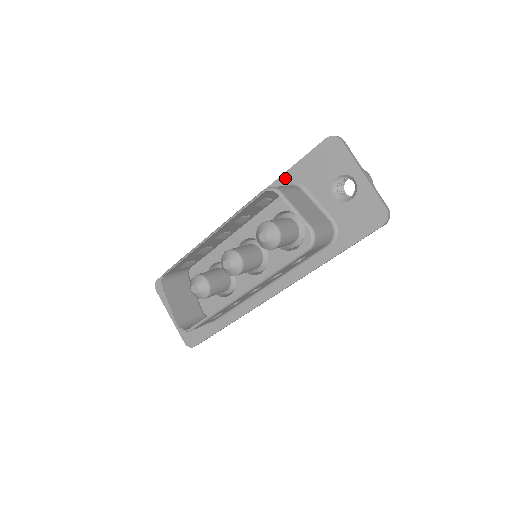
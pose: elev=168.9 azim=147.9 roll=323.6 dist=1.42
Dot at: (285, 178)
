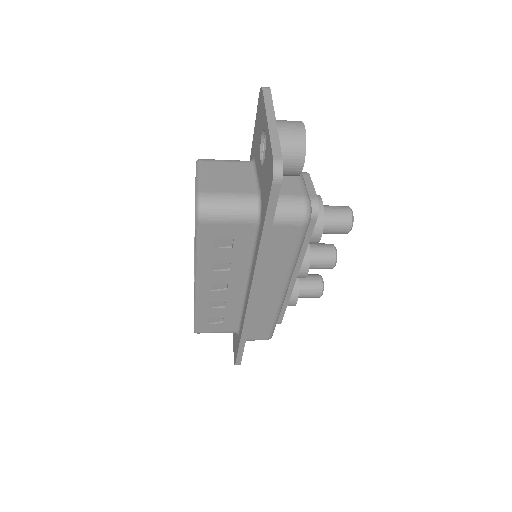
Dot at: (251, 156)
